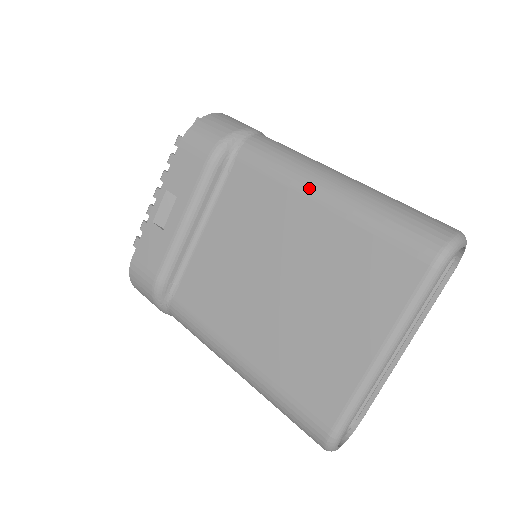
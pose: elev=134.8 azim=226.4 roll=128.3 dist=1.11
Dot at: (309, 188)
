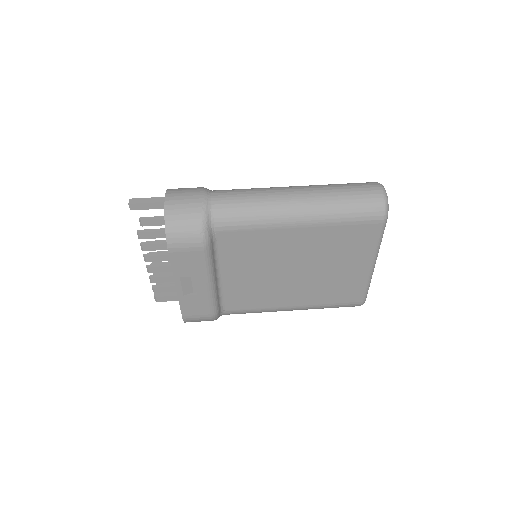
Dot at: (286, 223)
